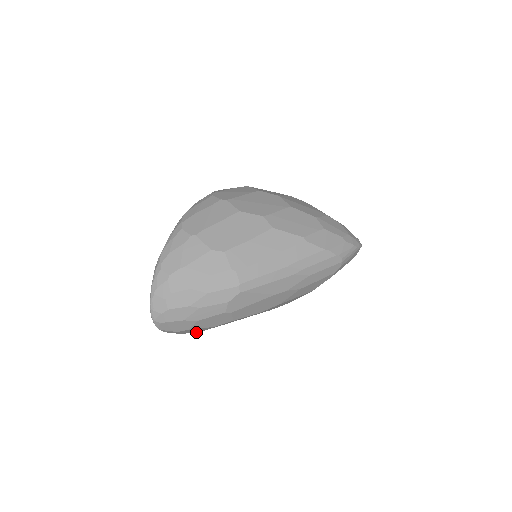
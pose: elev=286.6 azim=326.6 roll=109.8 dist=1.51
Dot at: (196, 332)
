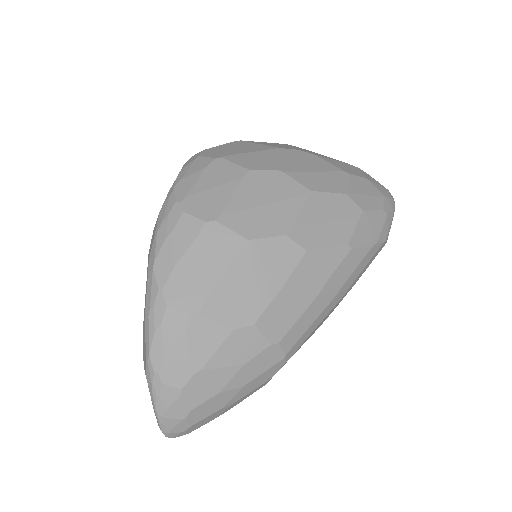
Dot at: occluded
